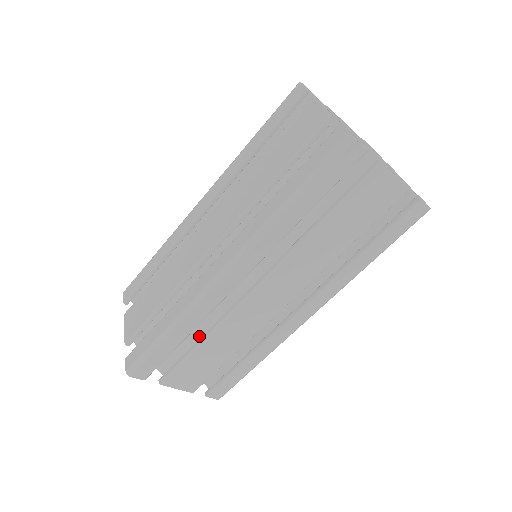
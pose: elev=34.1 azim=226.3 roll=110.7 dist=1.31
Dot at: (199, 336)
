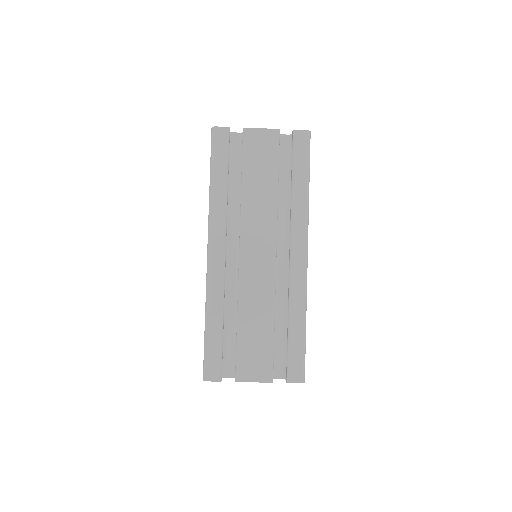
Dot at: occluded
